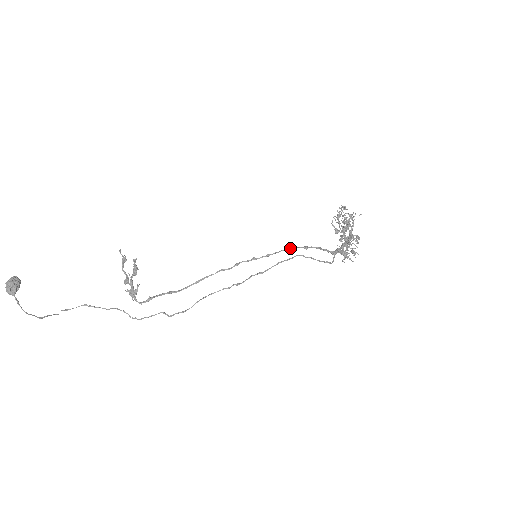
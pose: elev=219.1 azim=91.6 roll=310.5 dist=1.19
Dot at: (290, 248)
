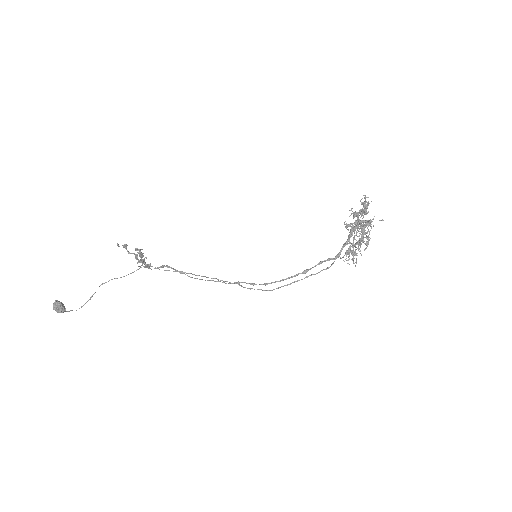
Dot at: occluded
